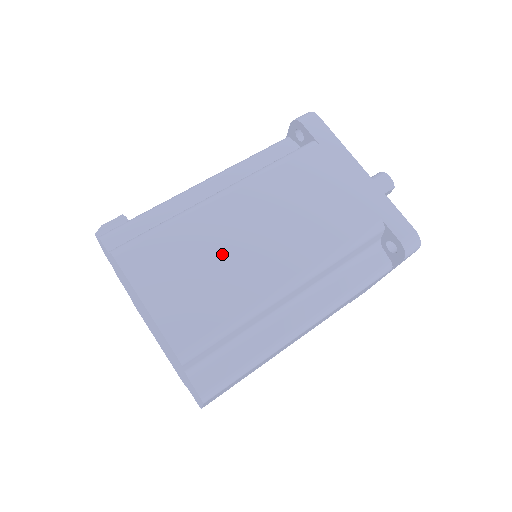
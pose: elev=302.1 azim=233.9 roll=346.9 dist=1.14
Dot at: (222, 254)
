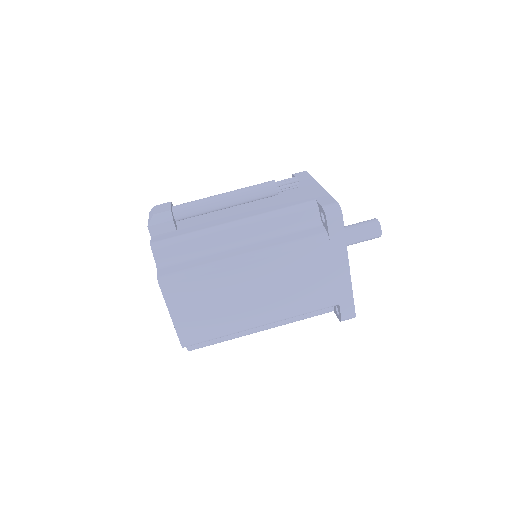
Dot at: (228, 300)
